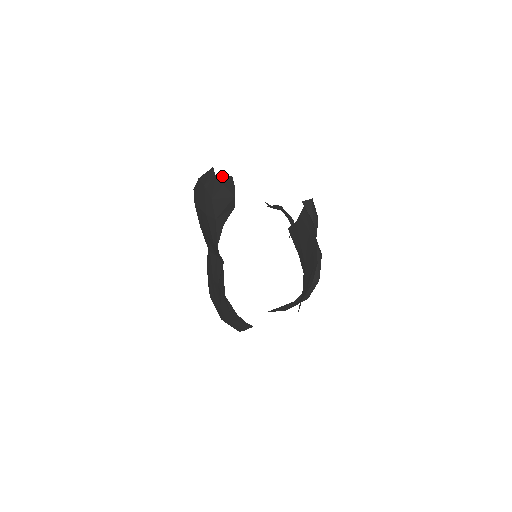
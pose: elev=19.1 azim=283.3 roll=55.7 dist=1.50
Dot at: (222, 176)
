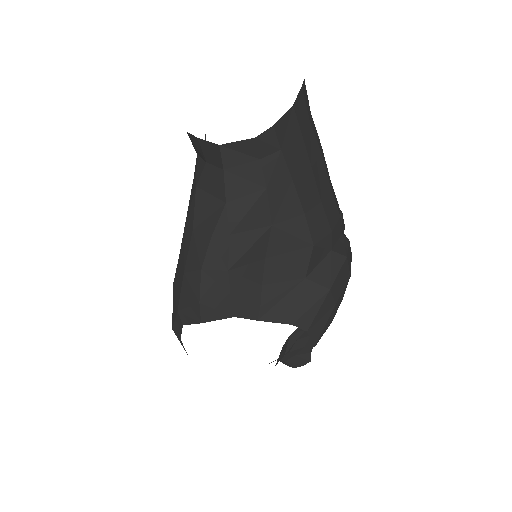
Dot at: occluded
